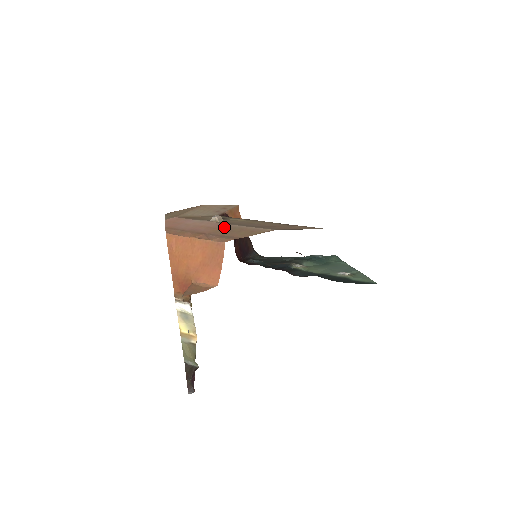
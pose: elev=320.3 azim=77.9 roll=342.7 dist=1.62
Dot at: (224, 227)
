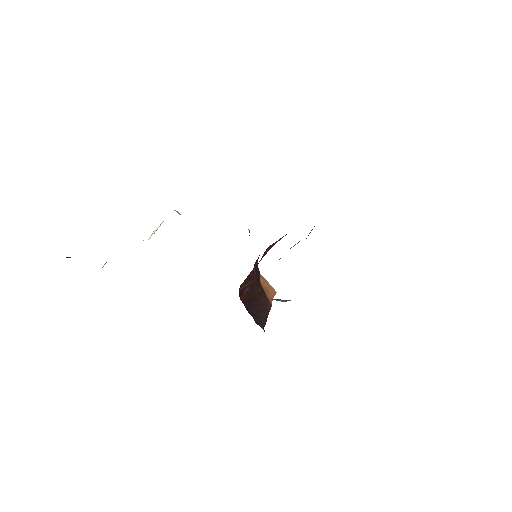
Dot at: occluded
